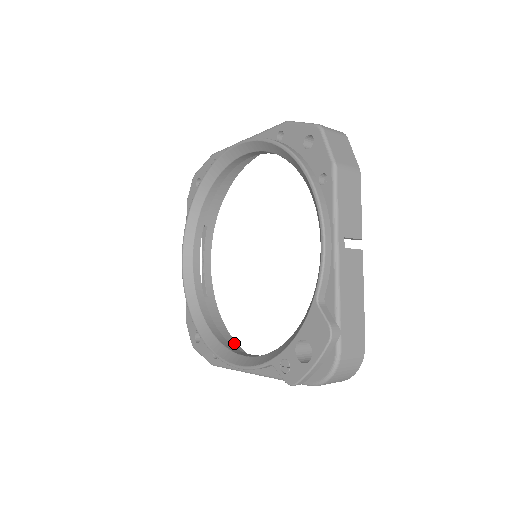
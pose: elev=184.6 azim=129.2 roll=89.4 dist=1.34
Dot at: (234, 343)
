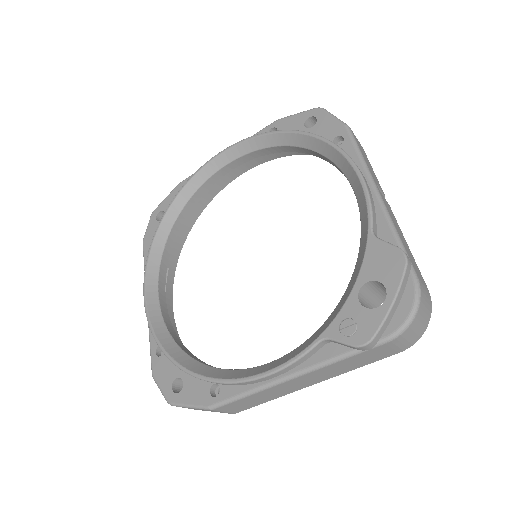
Dot at: occluded
